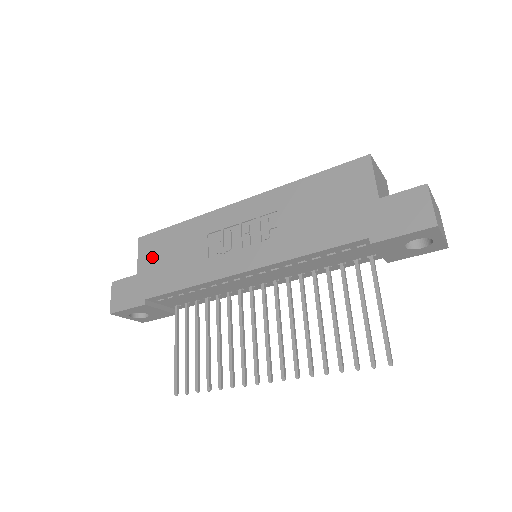
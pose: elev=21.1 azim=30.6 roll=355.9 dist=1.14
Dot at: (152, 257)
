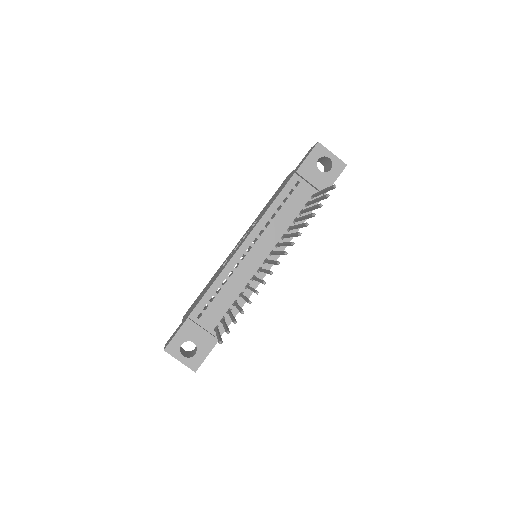
Dot at: (191, 307)
